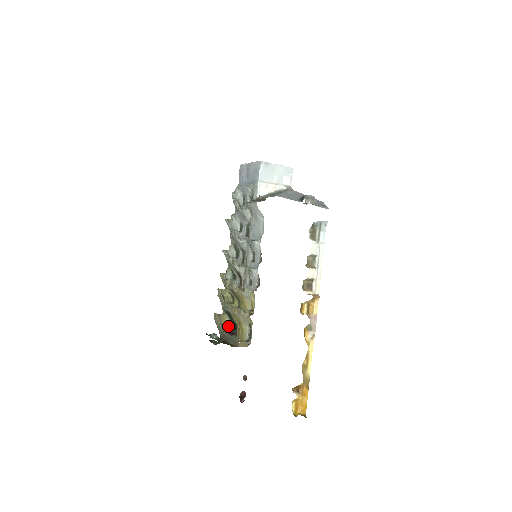
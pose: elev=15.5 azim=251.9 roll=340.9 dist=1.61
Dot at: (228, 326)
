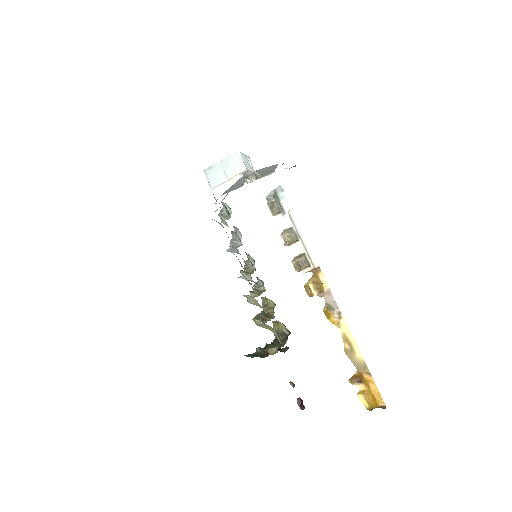
Dot at: (284, 330)
